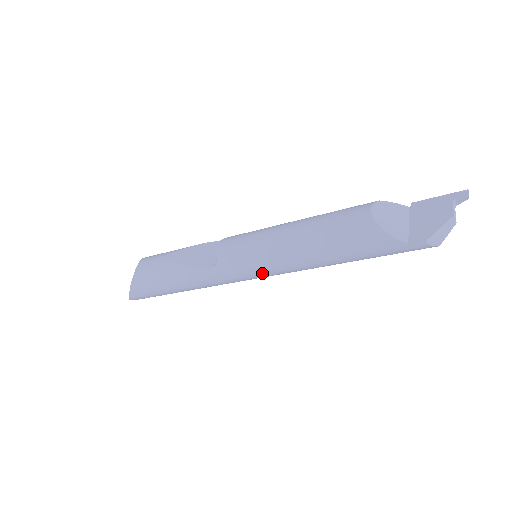
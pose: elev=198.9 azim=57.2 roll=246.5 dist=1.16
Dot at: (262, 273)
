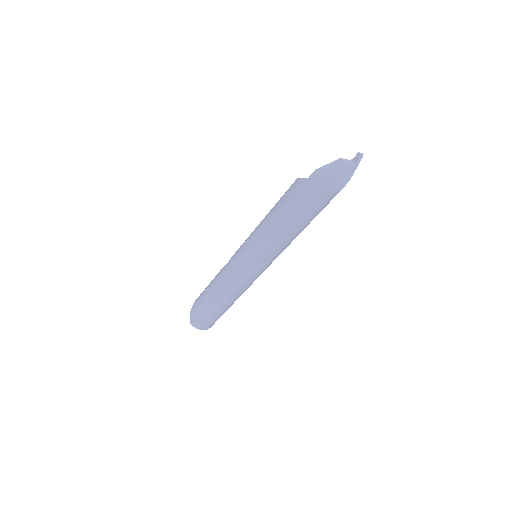
Dot at: (248, 252)
